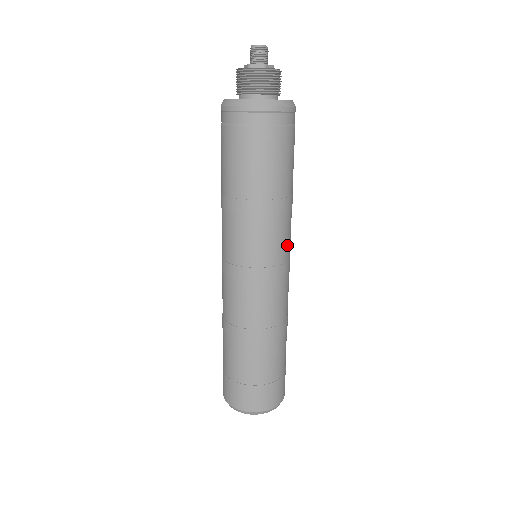
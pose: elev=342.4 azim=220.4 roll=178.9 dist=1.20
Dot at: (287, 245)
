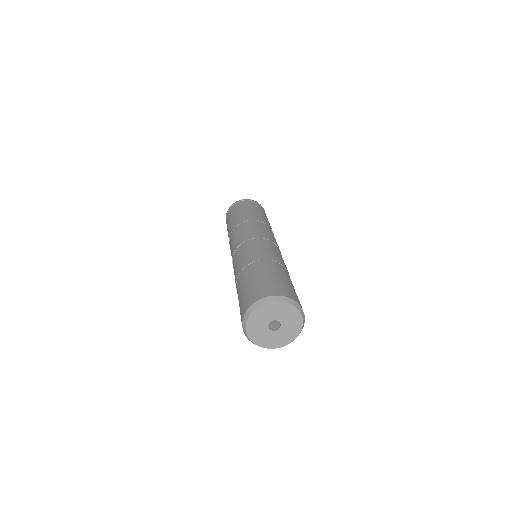
Dot at: (261, 230)
